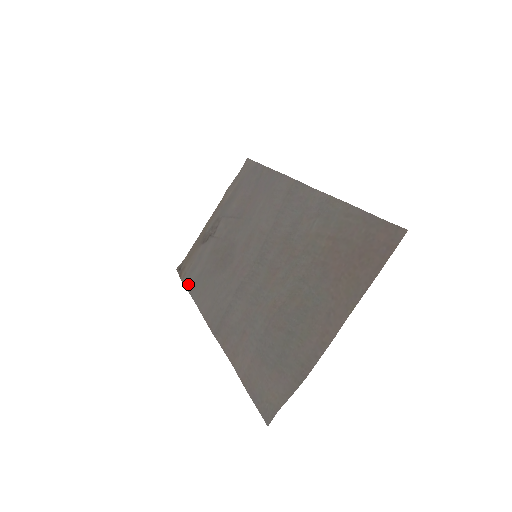
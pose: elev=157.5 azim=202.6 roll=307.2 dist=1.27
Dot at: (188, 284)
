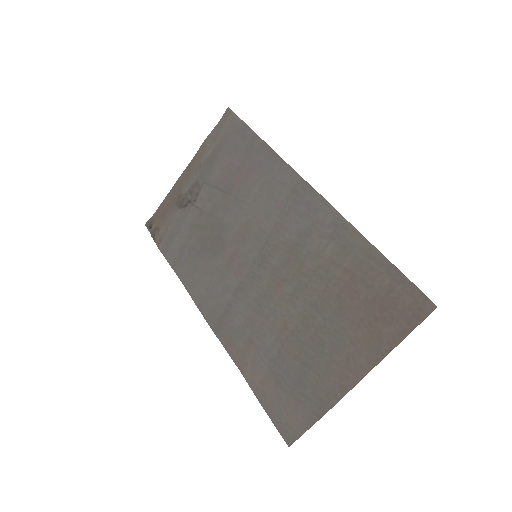
Dot at: (168, 255)
